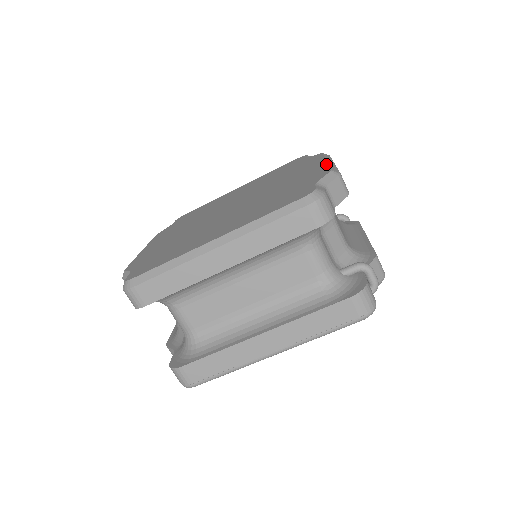
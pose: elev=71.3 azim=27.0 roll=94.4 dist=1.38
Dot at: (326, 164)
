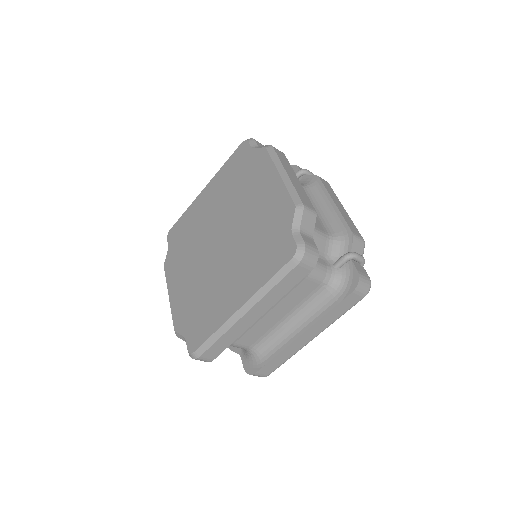
Dot at: (283, 186)
